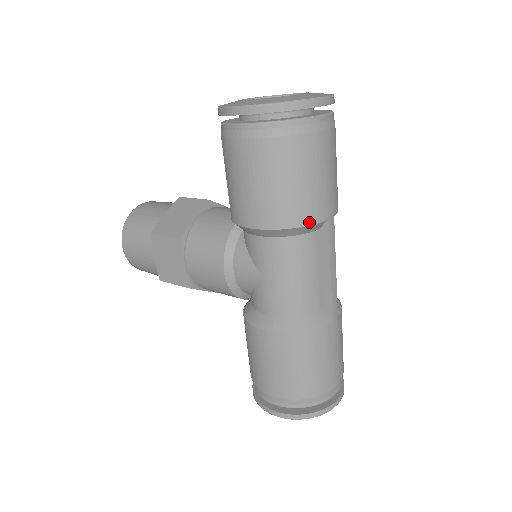
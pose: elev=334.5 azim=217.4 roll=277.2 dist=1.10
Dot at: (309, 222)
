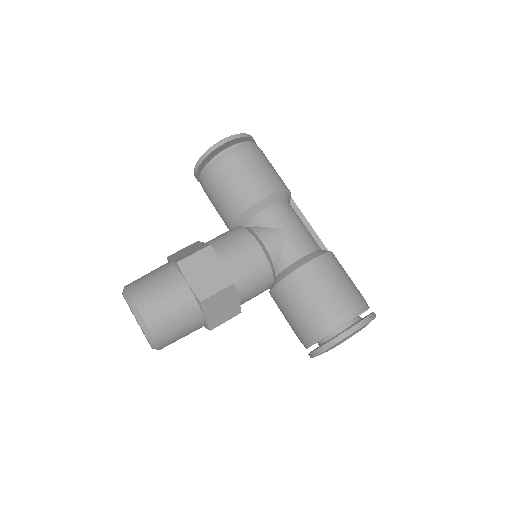
Dot at: (289, 190)
